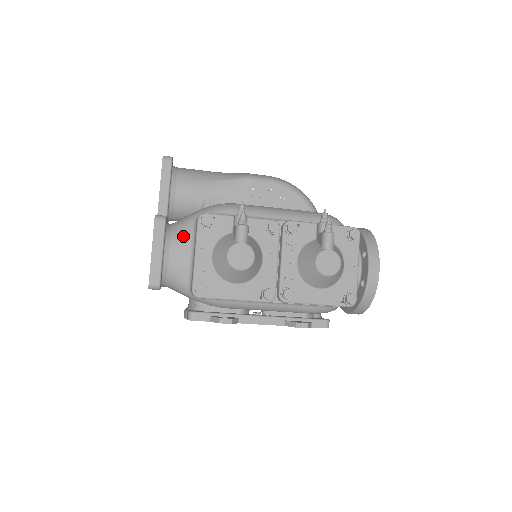
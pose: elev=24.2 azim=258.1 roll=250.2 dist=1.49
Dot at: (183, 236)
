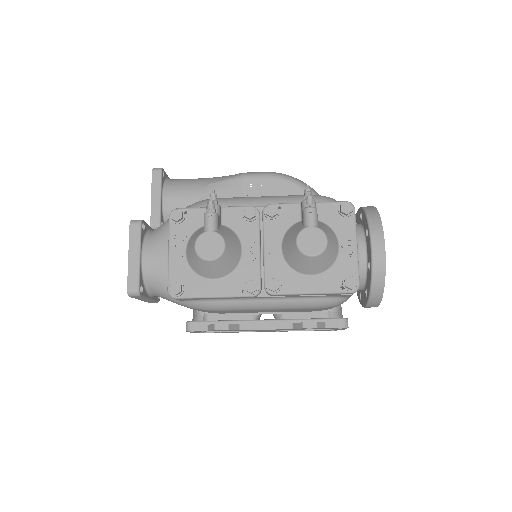
Dot at: (161, 238)
